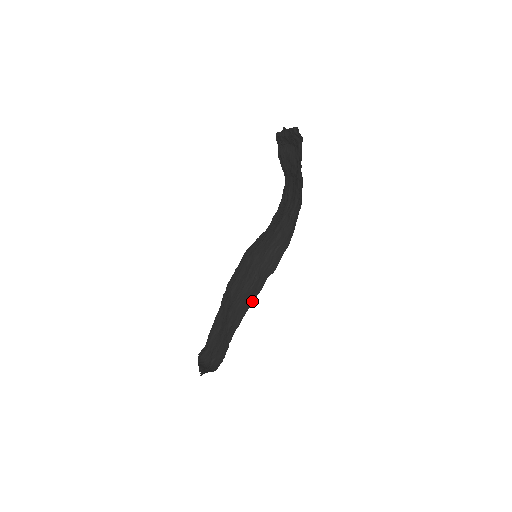
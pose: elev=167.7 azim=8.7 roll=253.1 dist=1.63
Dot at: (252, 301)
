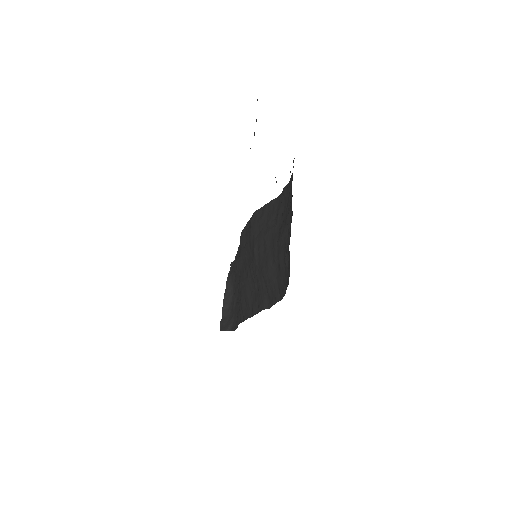
Dot at: (251, 313)
